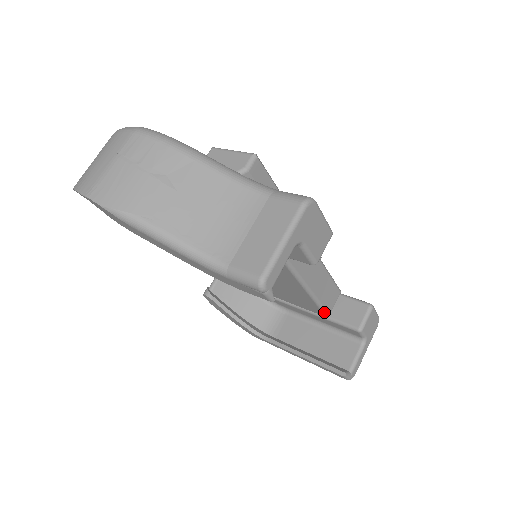
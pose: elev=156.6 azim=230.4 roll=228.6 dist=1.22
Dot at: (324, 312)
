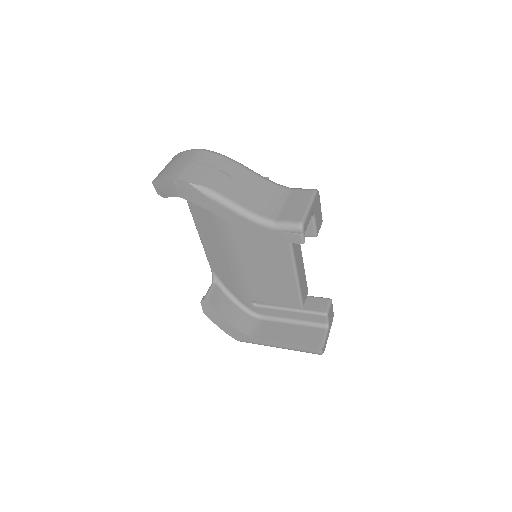
Dot at: (301, 302)
